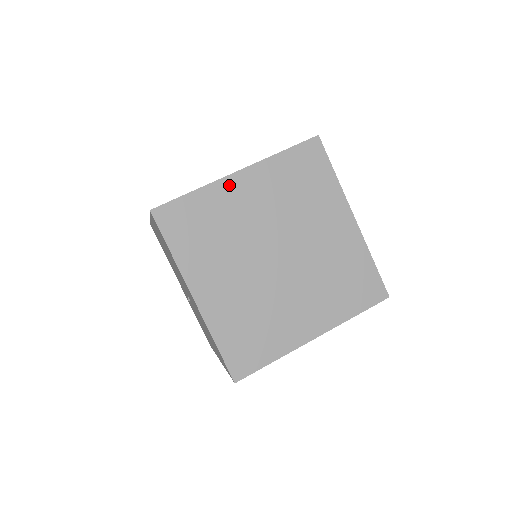
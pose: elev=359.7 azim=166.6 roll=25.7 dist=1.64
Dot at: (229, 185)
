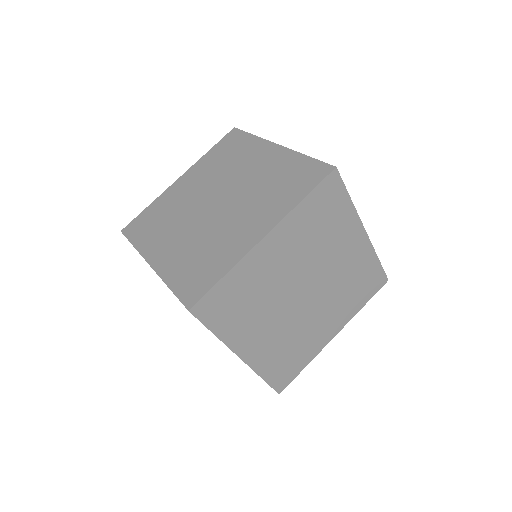
Dot at: (173, 188)
